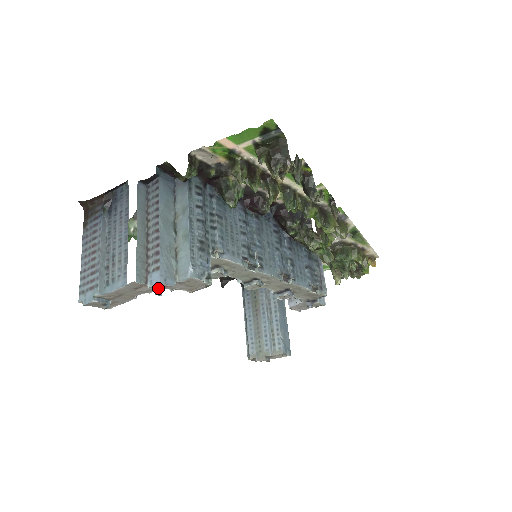
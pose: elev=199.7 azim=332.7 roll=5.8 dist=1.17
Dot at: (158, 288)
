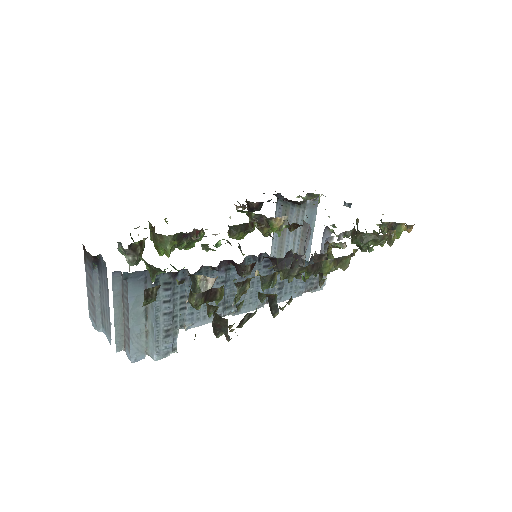
Dot at: occluded
